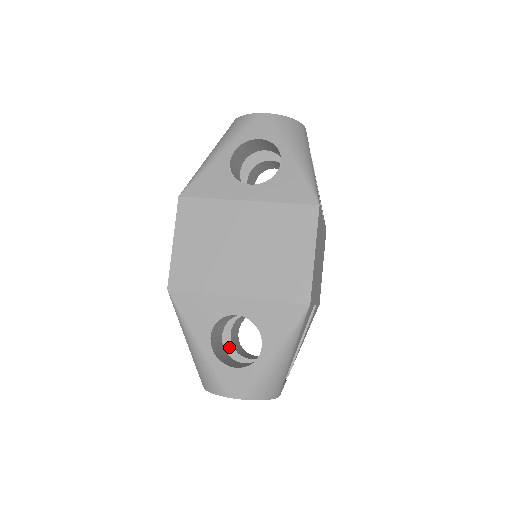
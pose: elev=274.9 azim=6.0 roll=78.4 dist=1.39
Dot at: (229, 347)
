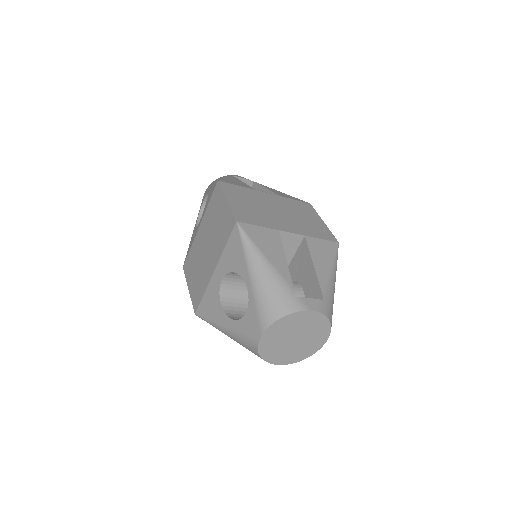
Dot at: occluded
